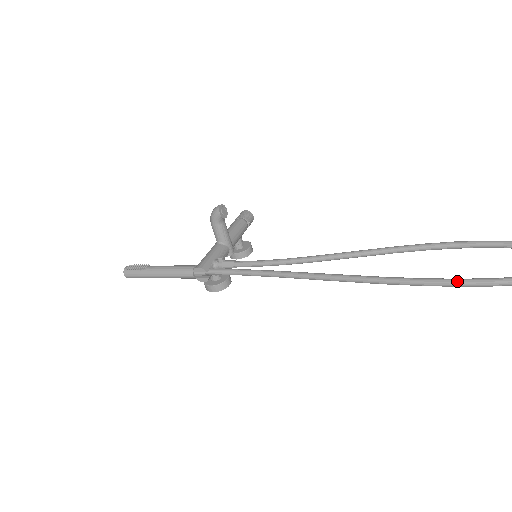
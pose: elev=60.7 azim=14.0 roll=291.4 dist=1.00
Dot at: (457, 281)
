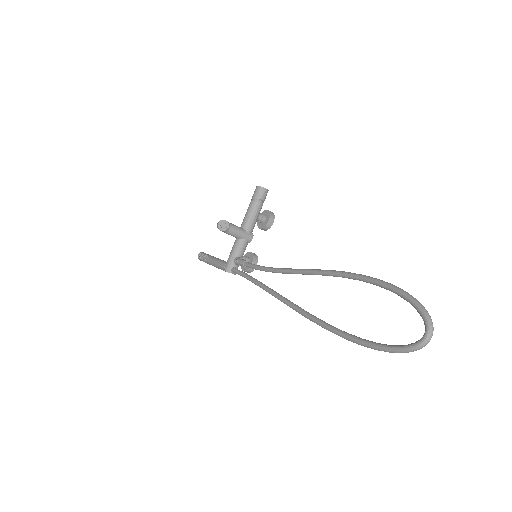
Dot at: (339, 335)
